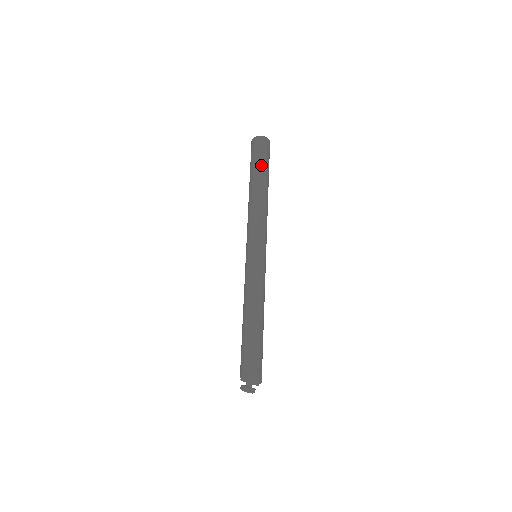
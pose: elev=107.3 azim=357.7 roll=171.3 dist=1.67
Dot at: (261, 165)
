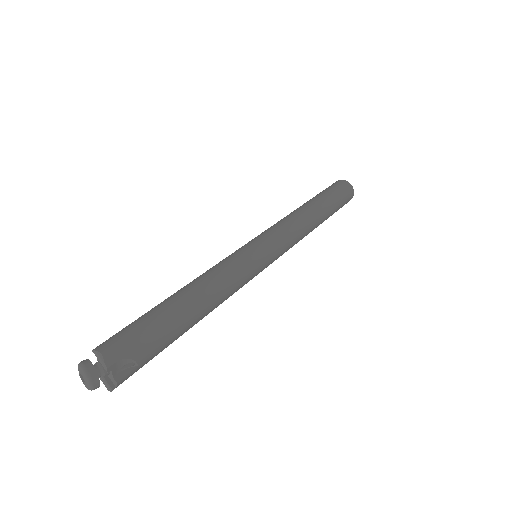
Dot at: (327, 194)
